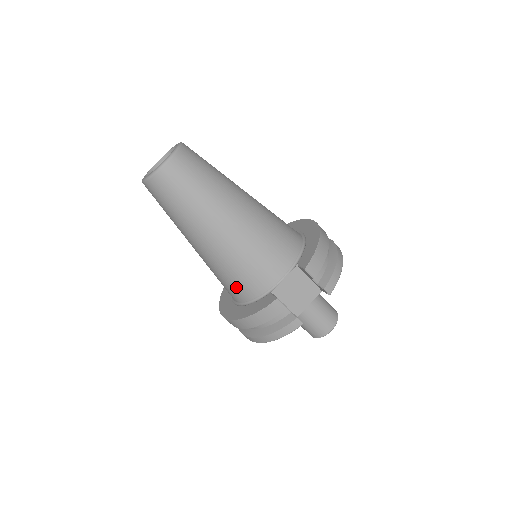
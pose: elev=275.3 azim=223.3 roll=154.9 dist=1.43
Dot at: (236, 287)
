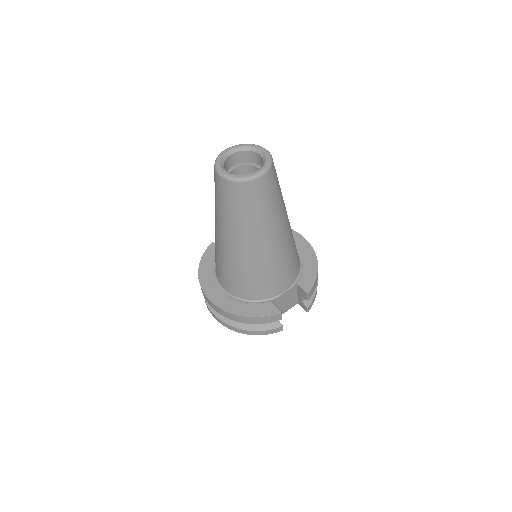
Dot at: (243, 286)
